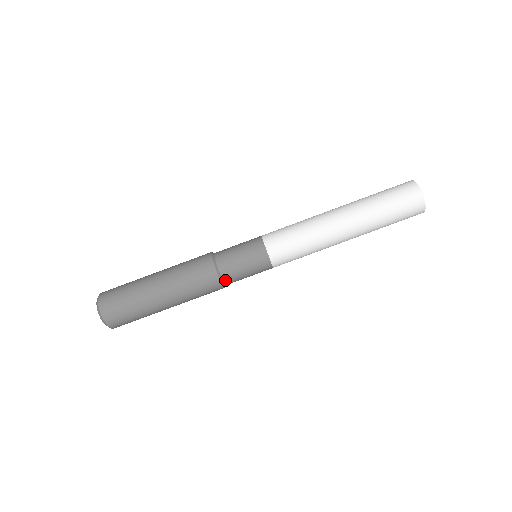
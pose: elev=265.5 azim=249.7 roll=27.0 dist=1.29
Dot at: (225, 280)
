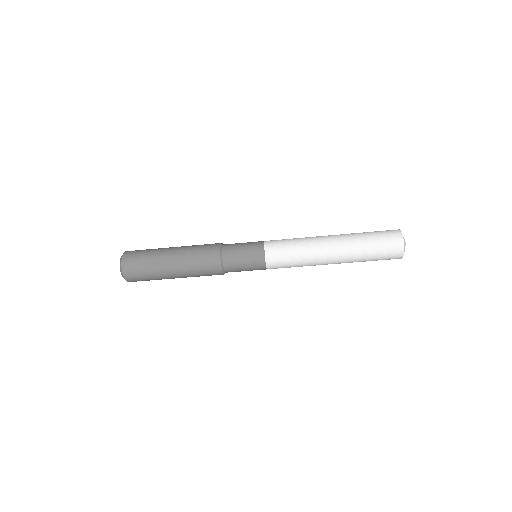
Dot at: (227, 272)
